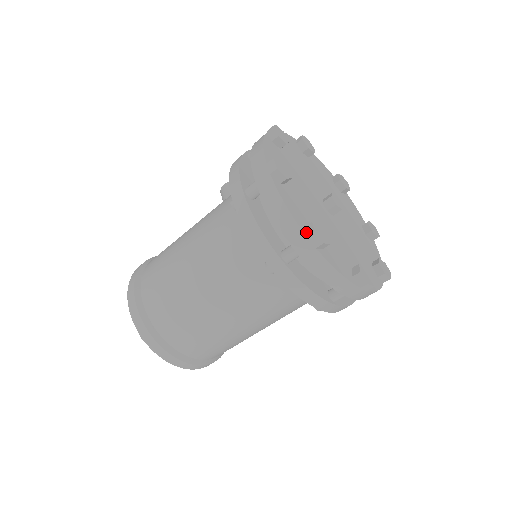
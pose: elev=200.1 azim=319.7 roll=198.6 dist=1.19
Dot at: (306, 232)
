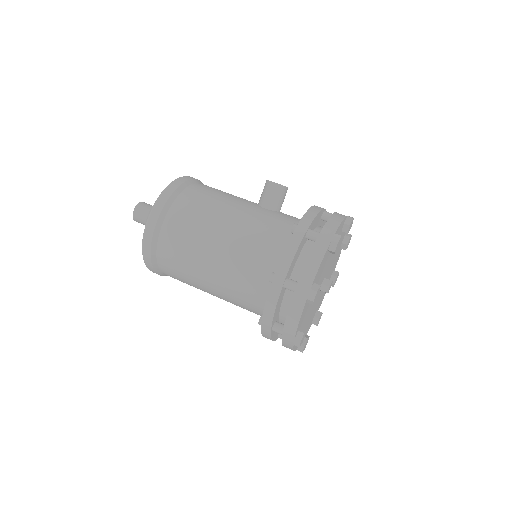
Dot at: (296, 336)
